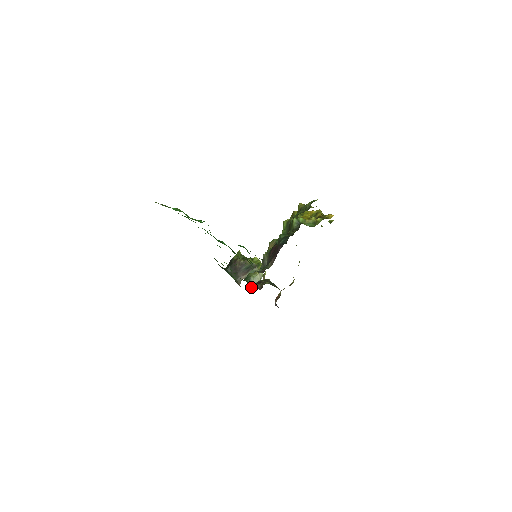
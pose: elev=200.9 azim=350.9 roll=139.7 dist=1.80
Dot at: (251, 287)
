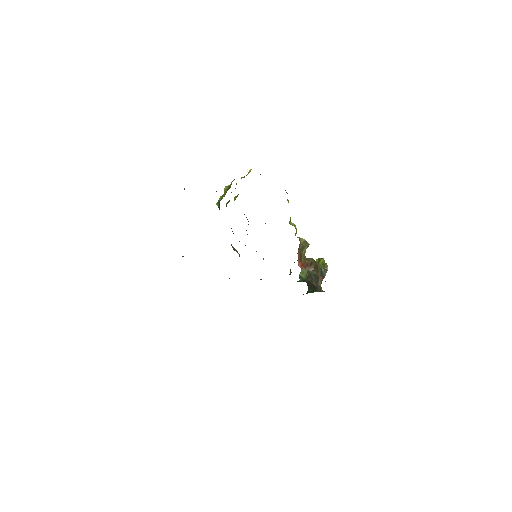
Dot at: (306, 281)
